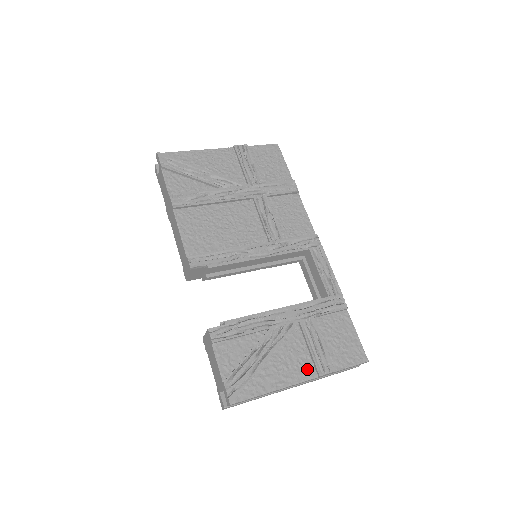
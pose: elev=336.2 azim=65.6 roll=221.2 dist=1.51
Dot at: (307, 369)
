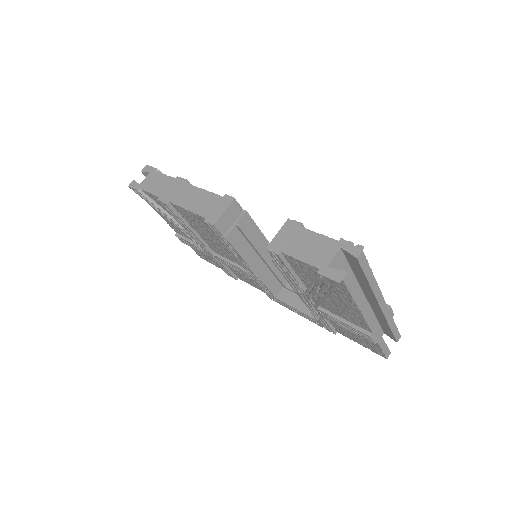
Dot at: occluded
